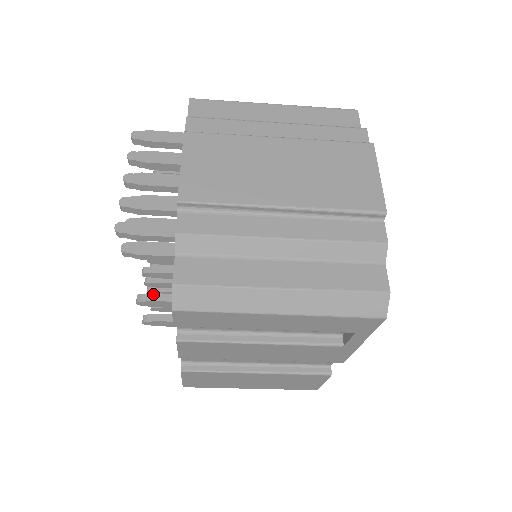
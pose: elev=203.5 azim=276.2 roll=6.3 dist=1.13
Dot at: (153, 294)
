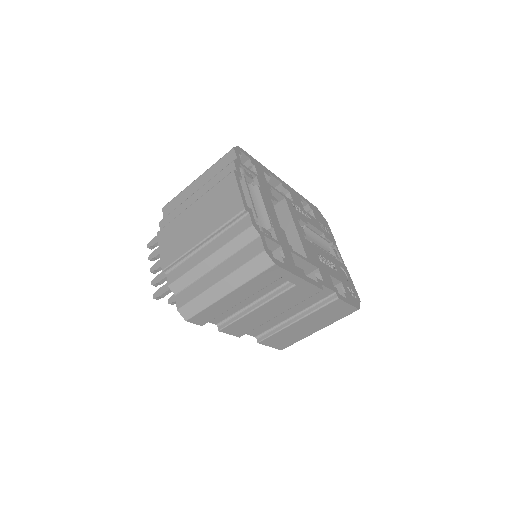
Dot at: occluded
